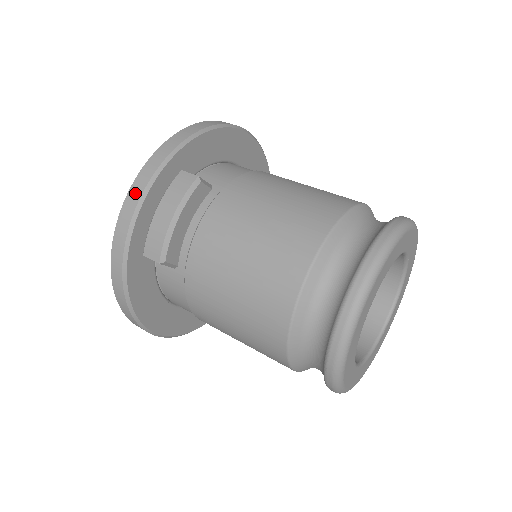
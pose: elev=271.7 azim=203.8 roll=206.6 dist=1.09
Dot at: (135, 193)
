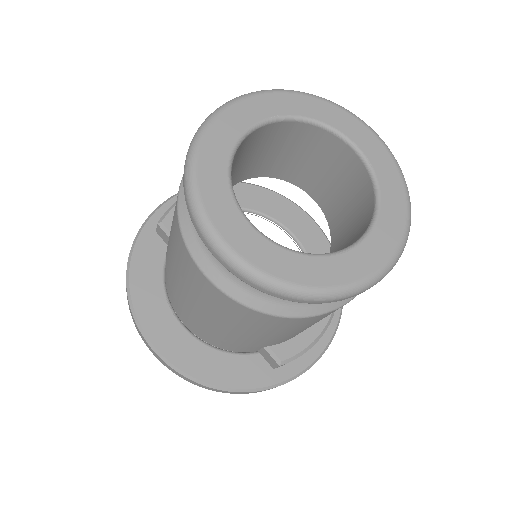
Dot at: occluded
